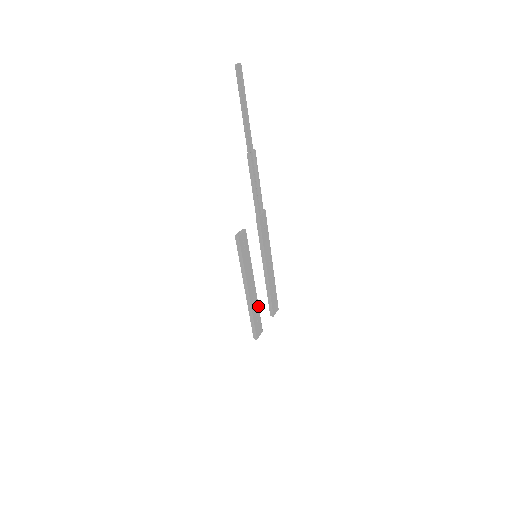
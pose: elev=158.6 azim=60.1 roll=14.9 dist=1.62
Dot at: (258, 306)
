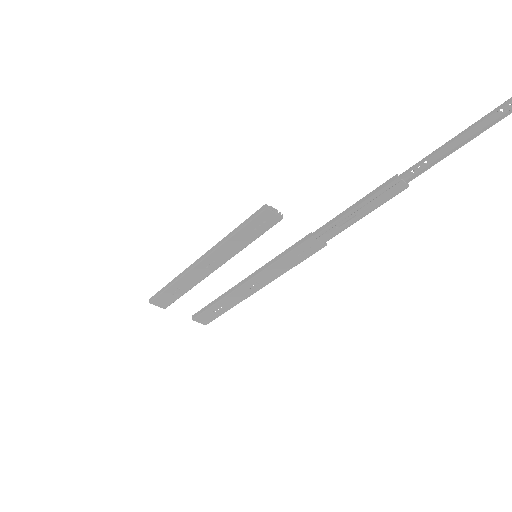
Dot at: (192, 287)
